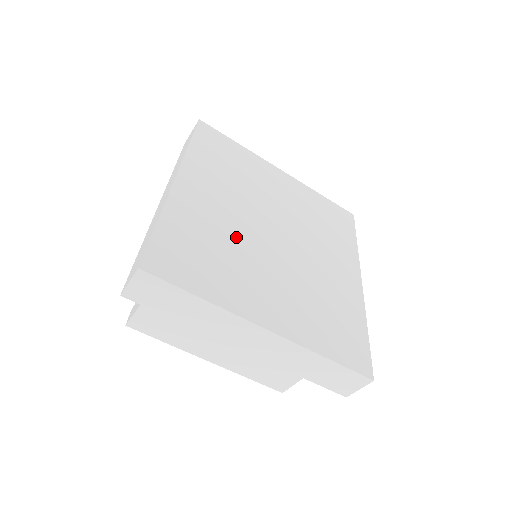
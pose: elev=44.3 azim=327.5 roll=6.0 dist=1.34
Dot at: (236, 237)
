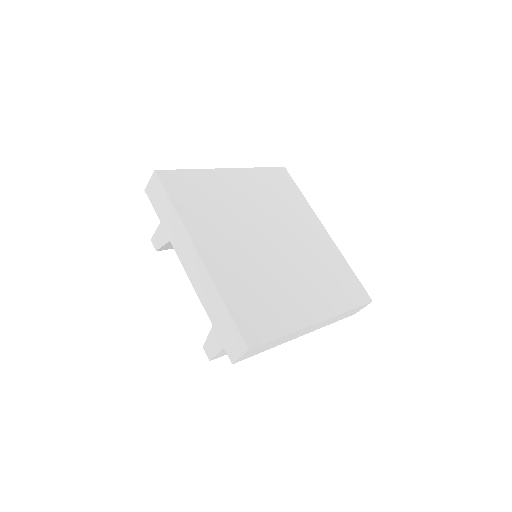
Dot at: (260, 268)
